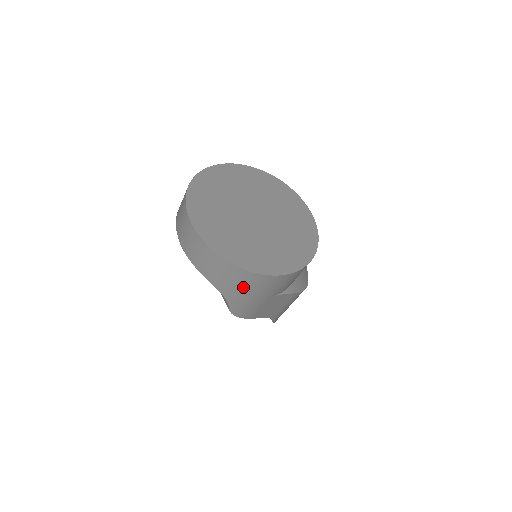
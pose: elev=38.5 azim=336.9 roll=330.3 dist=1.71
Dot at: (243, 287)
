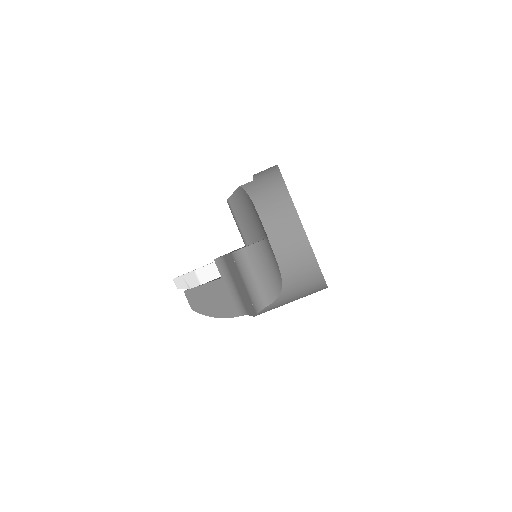
Dot at: (303, 292)
